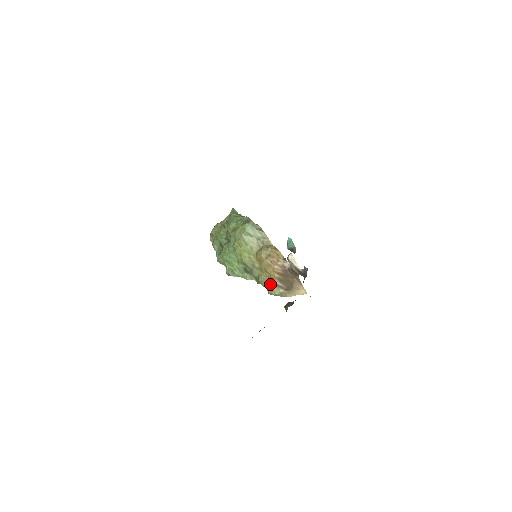
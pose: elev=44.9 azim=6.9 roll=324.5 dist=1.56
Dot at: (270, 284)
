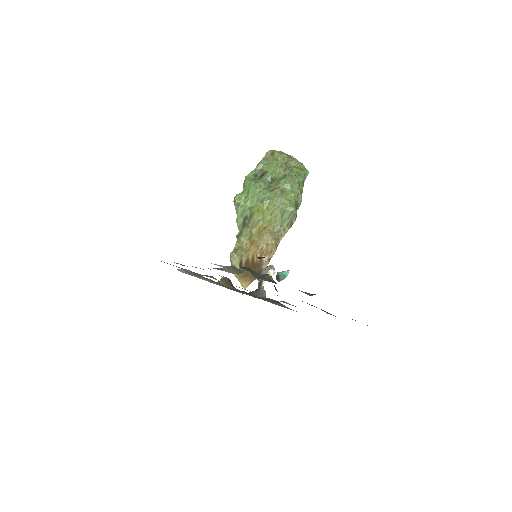
Dot at: (240, 253)
